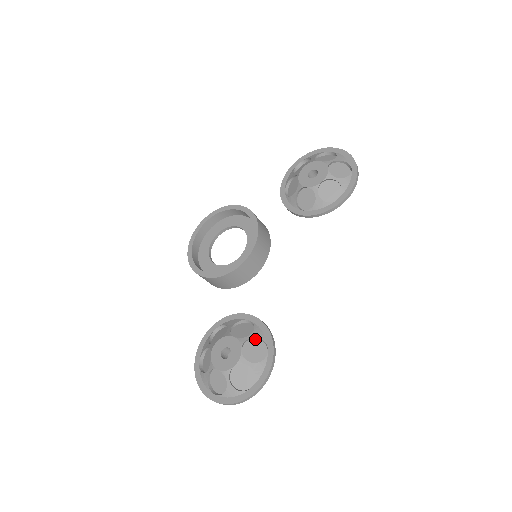
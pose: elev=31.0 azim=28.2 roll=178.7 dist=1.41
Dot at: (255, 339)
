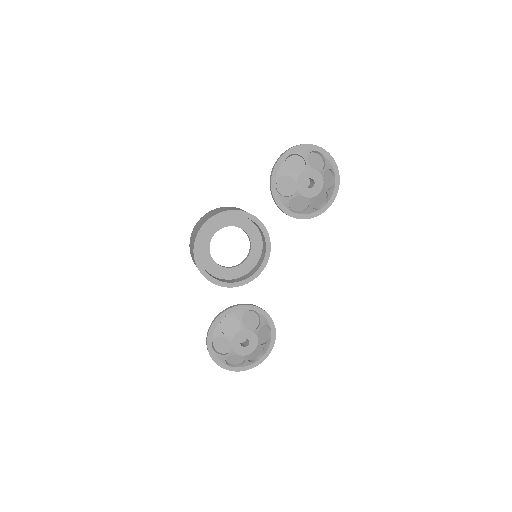
Dot at: (262, 326)
